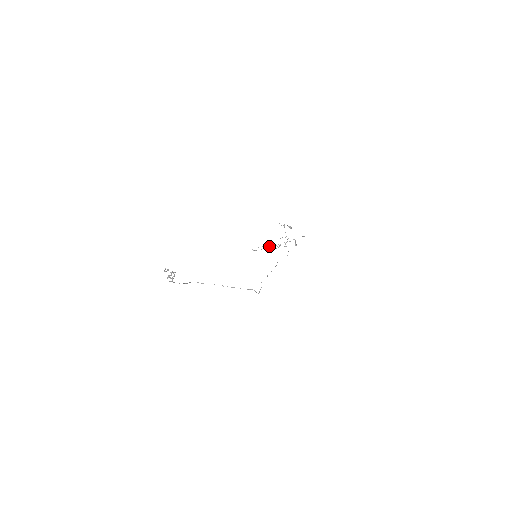
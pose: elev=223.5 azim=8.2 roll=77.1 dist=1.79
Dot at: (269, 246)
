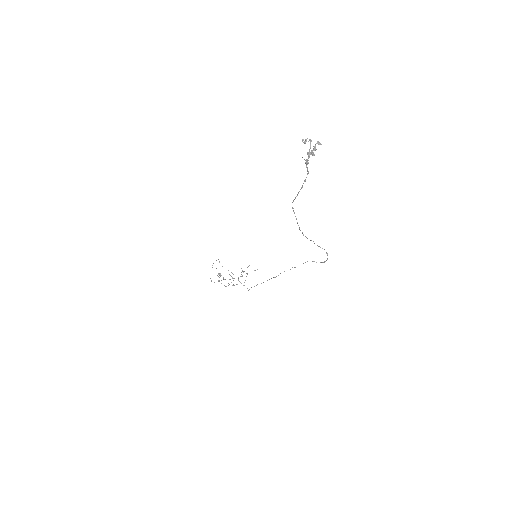
Dot at: (223, 279)
